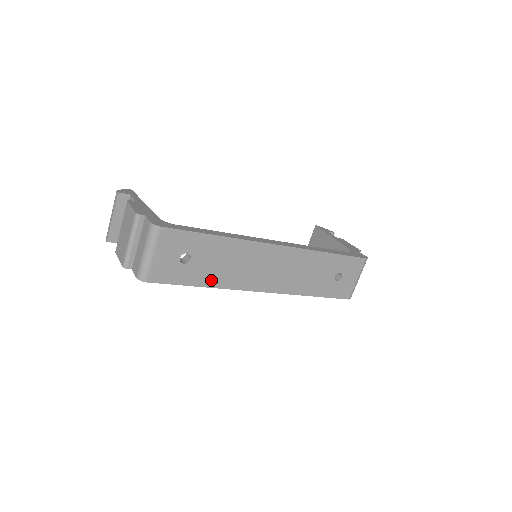
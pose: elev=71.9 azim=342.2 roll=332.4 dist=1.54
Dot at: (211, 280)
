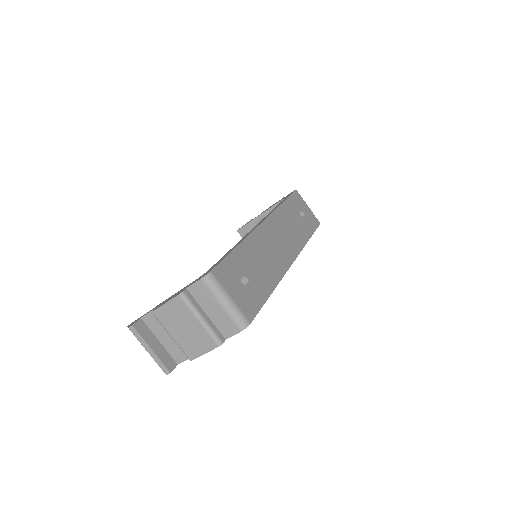
Dot at: (270, 282)
